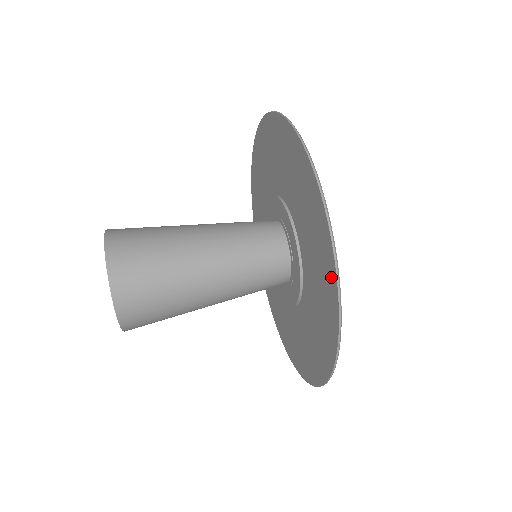
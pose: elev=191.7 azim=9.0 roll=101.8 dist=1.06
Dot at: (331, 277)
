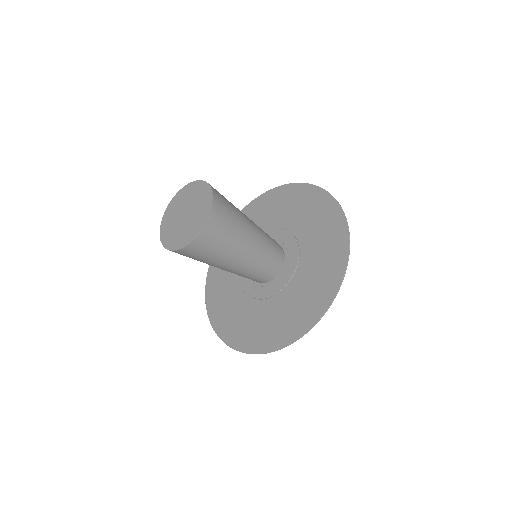
Dot at: (341, 260)
